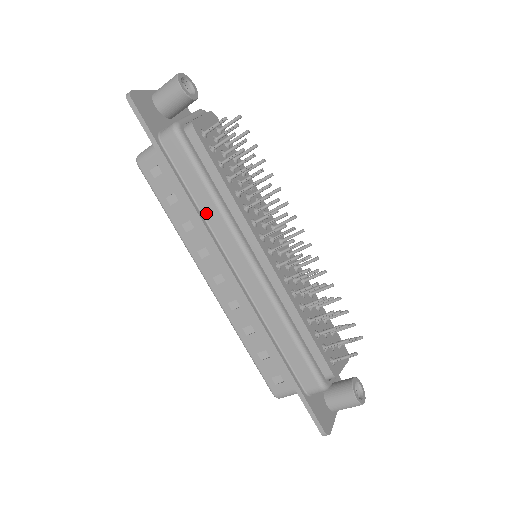
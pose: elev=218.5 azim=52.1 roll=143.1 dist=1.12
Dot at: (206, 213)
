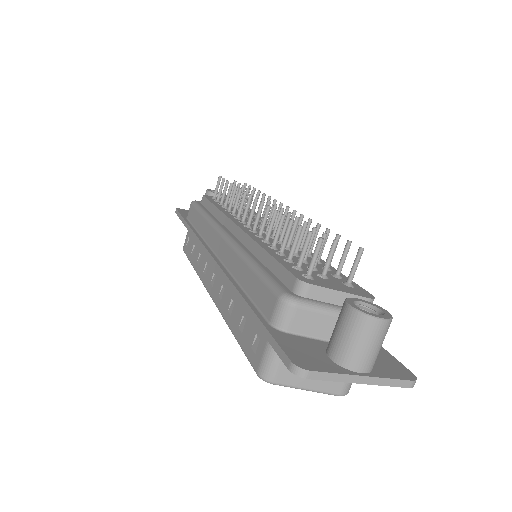
Dot at: (202, 232)
